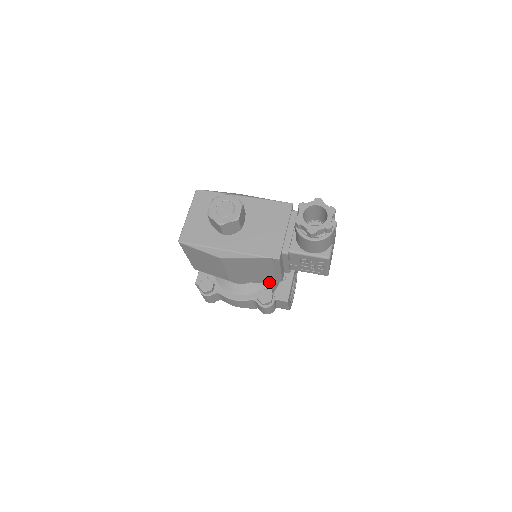
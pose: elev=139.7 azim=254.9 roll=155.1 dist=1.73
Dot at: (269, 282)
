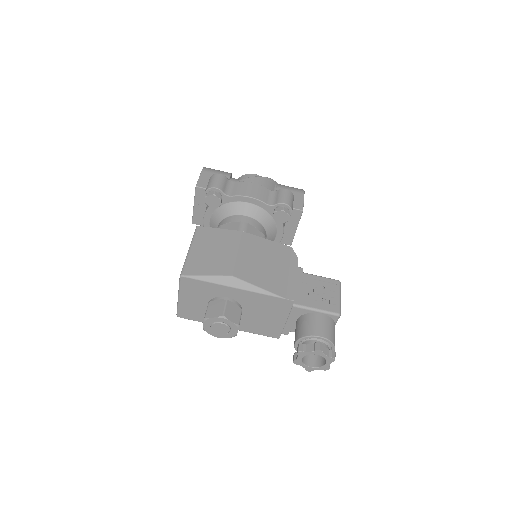
Dot at: occluded
